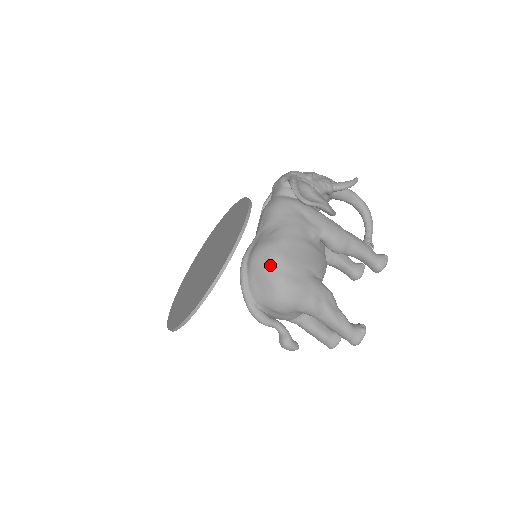
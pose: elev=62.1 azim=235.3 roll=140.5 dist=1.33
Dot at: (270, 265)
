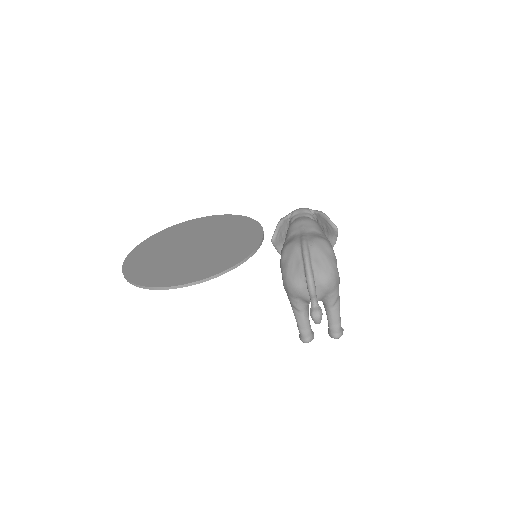
Dot at: (329, 252)
